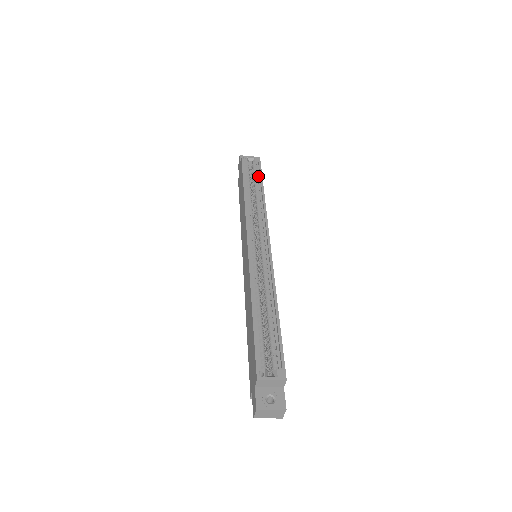
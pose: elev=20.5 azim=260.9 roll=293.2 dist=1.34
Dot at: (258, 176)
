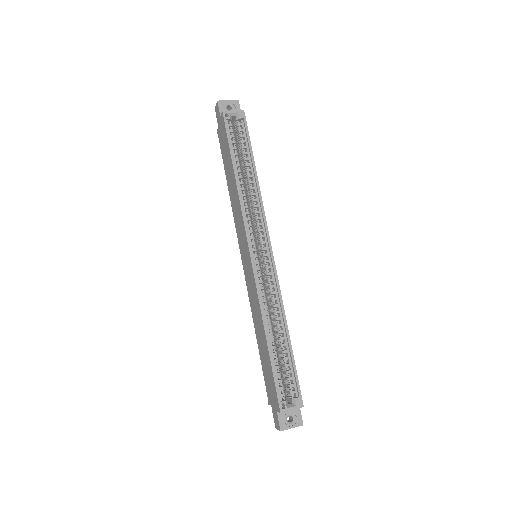
Dot at: (246, 143)
